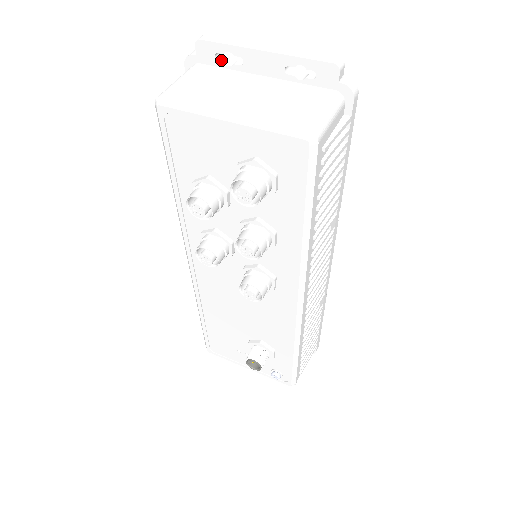
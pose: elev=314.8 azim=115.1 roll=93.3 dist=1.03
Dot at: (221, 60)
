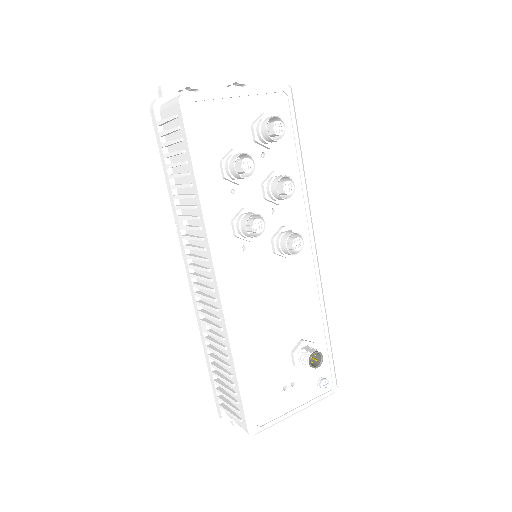
Dot at: occluded
